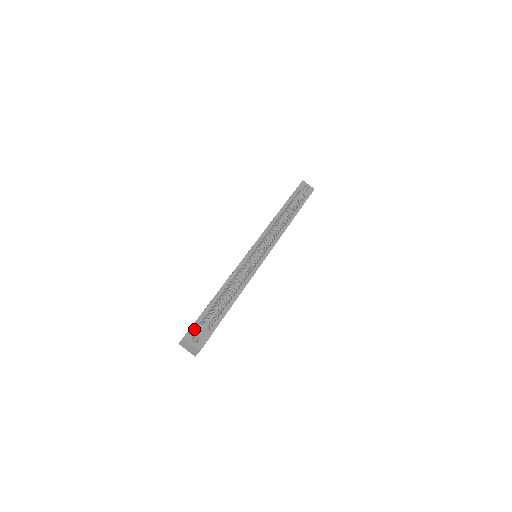
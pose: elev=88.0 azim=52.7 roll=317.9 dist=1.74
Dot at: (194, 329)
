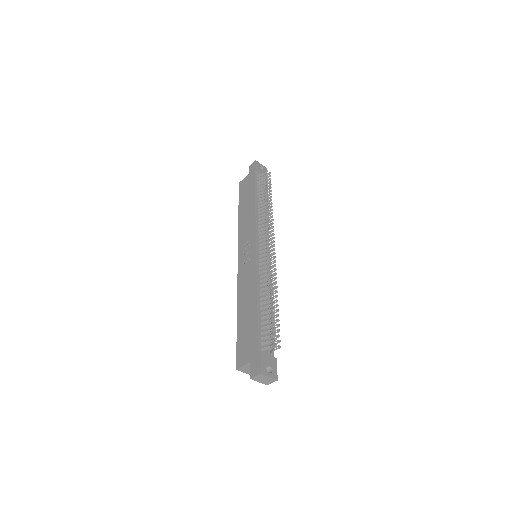
Dot at: (263, 359)
